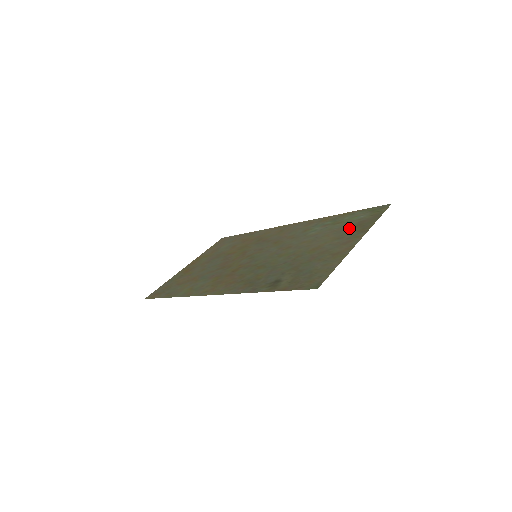
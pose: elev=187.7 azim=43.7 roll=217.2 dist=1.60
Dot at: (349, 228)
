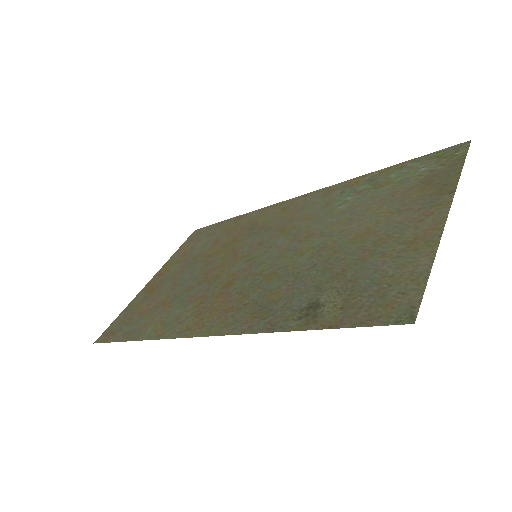
Dot at: (411, 191)
